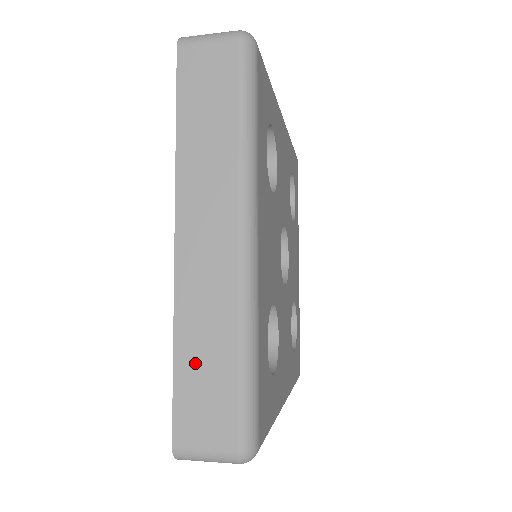
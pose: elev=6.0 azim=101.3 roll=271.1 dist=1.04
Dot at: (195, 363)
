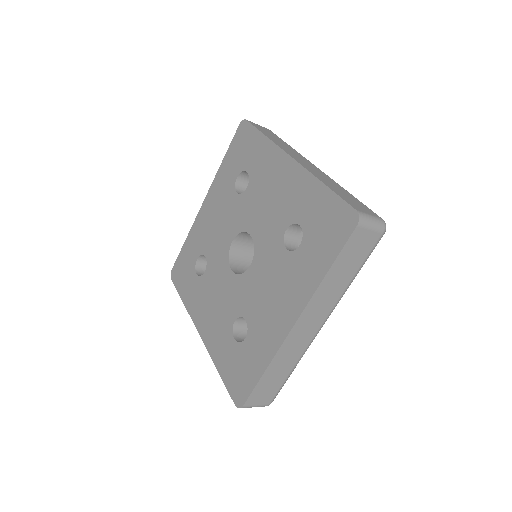
Dot at: (272, 376)
